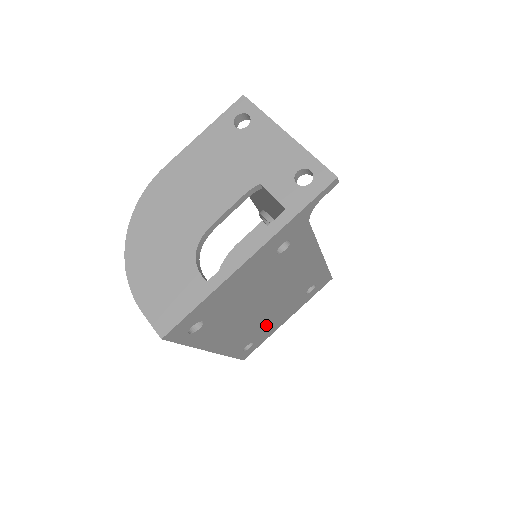
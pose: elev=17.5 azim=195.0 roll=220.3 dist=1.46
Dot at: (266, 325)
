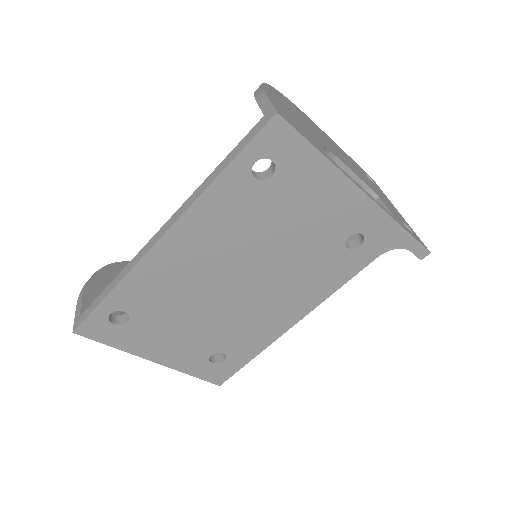
Dot at: (168, 321)
